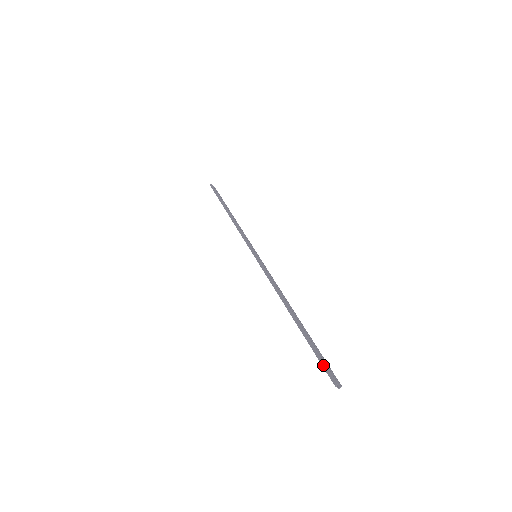
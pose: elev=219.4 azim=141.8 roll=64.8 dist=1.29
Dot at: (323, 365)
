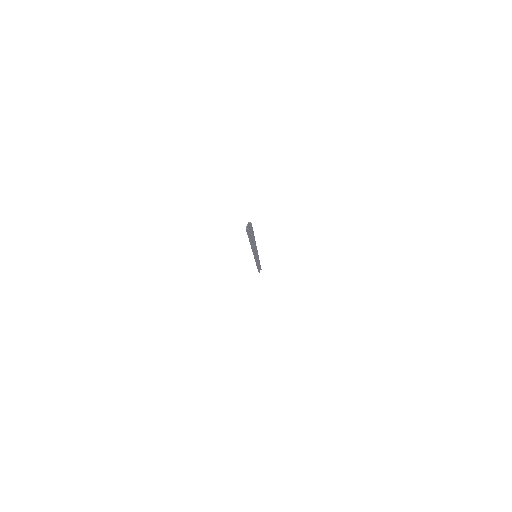
Dot at: (251, 227)
